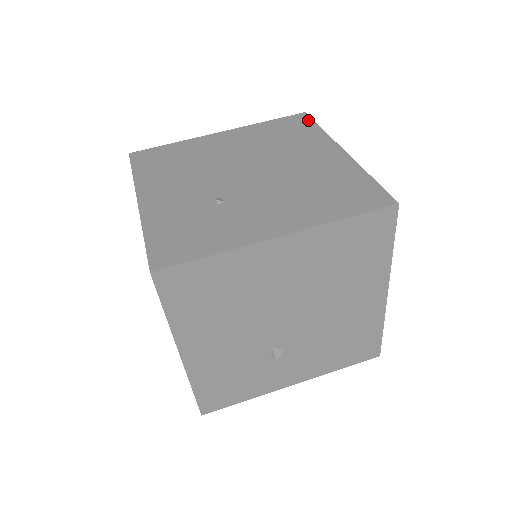
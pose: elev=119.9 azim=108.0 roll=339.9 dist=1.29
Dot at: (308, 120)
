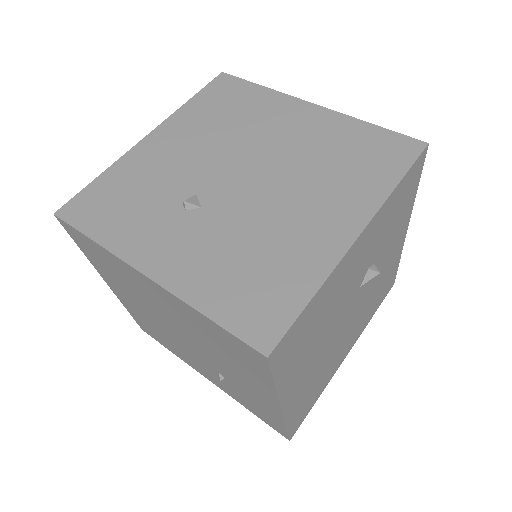
Dot at: occluded
